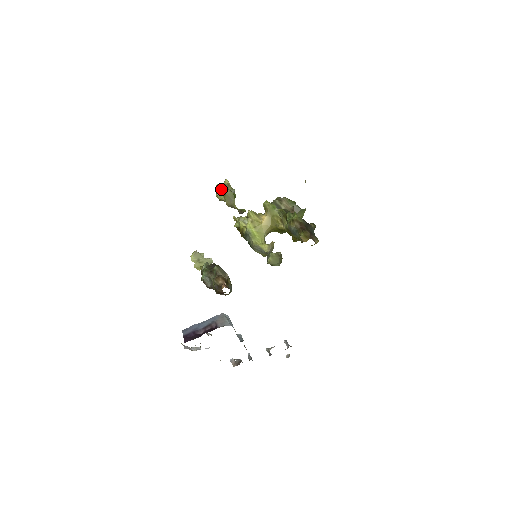
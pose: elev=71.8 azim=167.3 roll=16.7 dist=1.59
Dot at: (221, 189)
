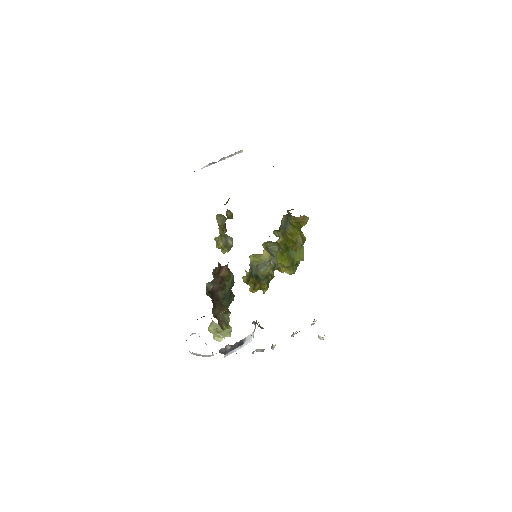
Dot at: occluded
